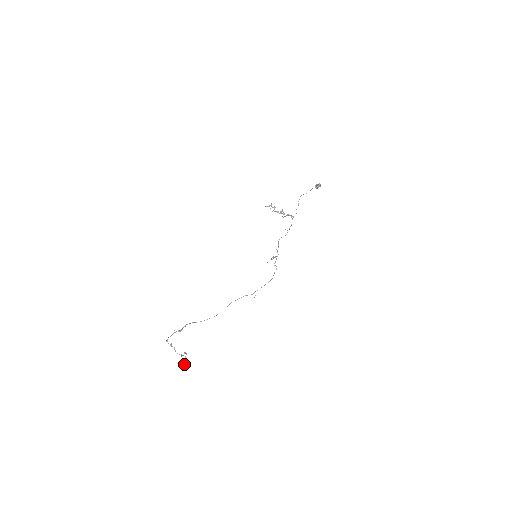
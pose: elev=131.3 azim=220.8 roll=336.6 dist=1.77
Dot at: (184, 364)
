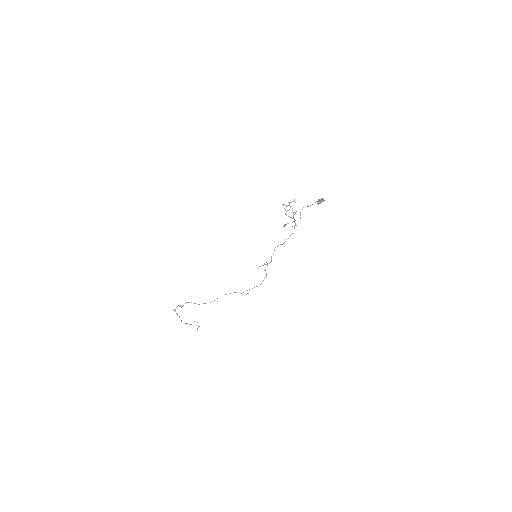
Dot at: (197, 328)
